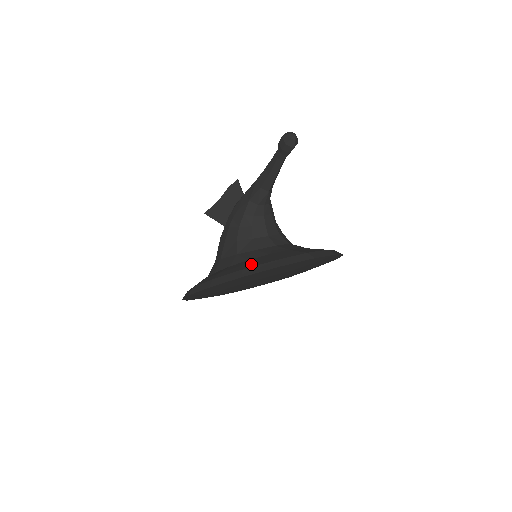
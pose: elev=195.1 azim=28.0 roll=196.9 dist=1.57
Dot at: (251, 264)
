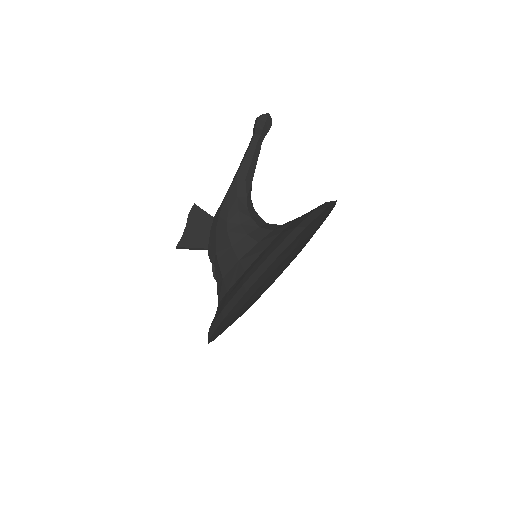
Dot at: (295, 224)
